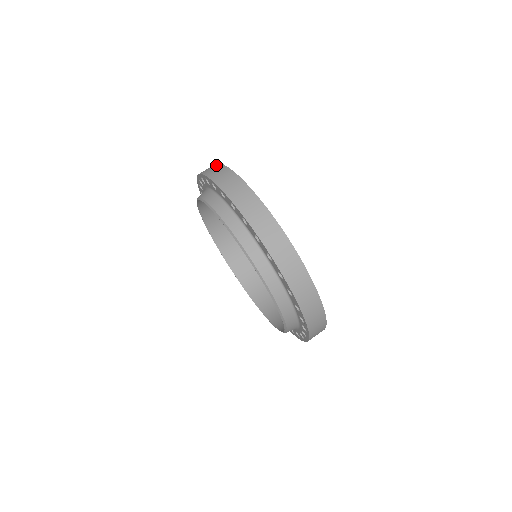
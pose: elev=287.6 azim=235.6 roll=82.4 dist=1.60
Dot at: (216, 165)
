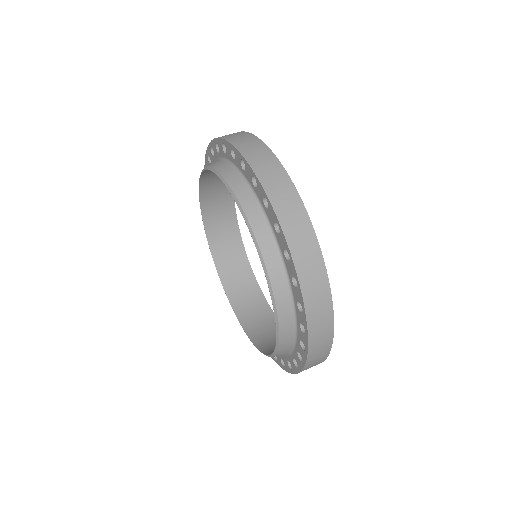
Dot at: occluded
